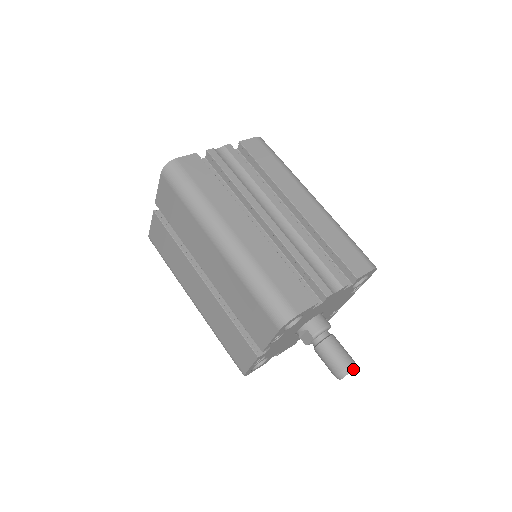
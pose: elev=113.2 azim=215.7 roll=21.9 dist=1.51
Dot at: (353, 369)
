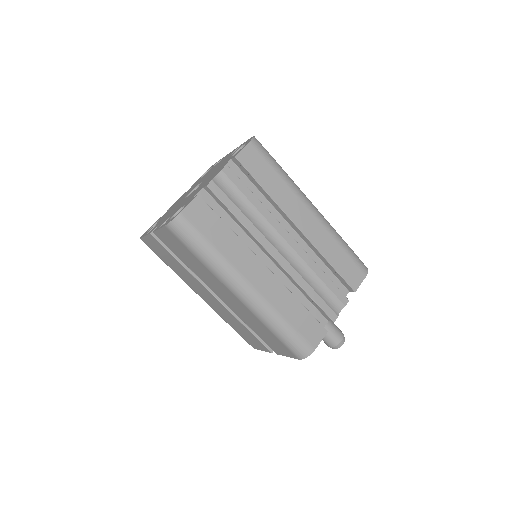
Dot at: (343, 343)
